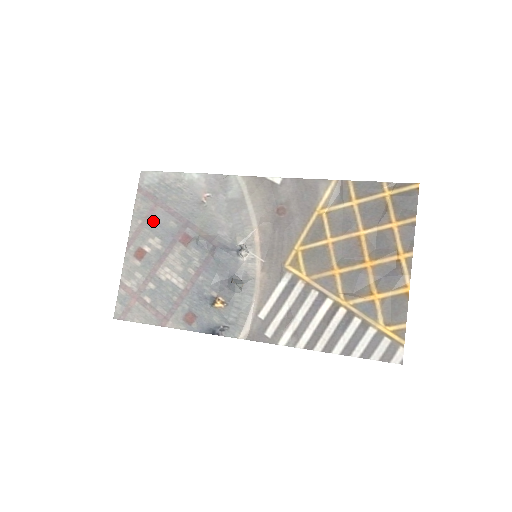
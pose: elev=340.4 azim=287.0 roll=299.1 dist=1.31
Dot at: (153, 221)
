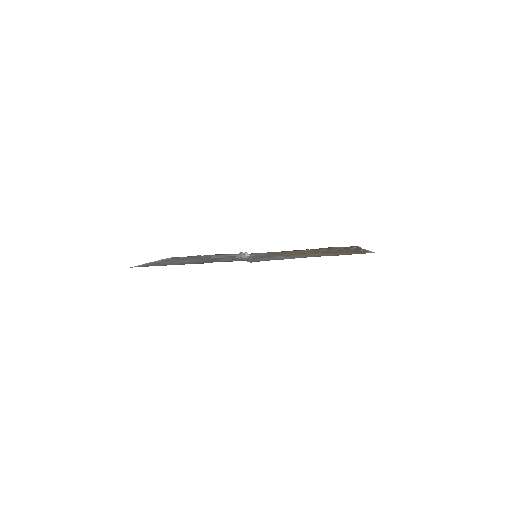
Dot at: (176, 259)
